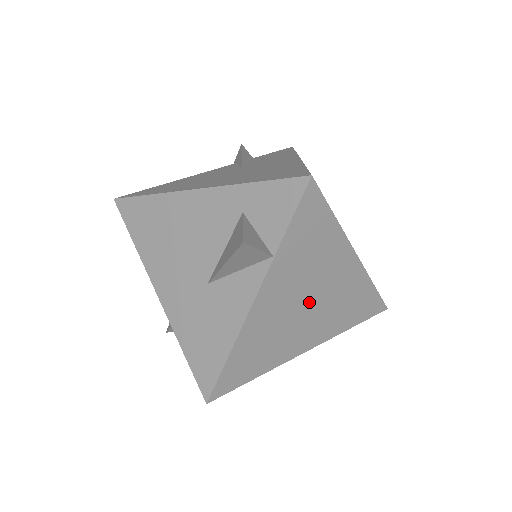
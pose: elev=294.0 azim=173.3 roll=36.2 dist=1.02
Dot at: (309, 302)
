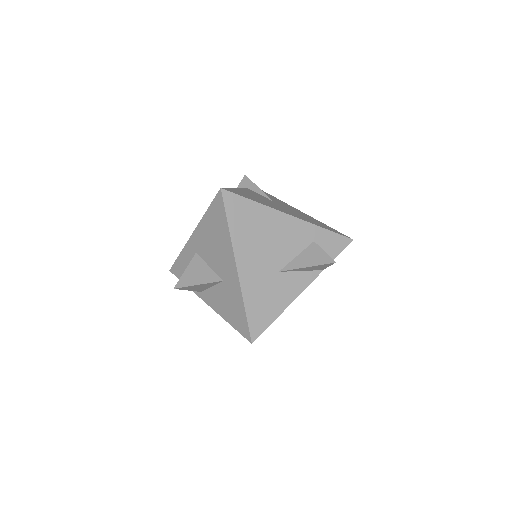
Dot at: occluded
